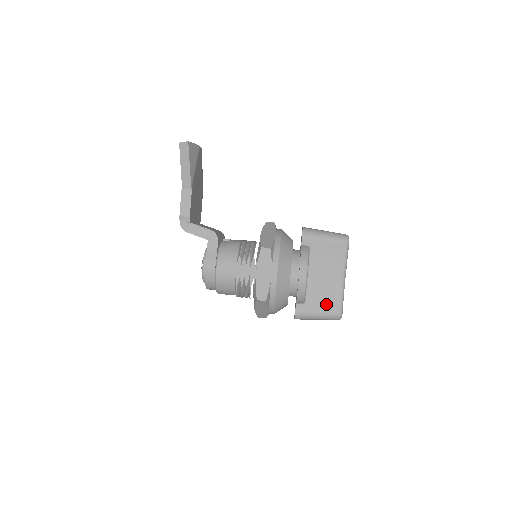
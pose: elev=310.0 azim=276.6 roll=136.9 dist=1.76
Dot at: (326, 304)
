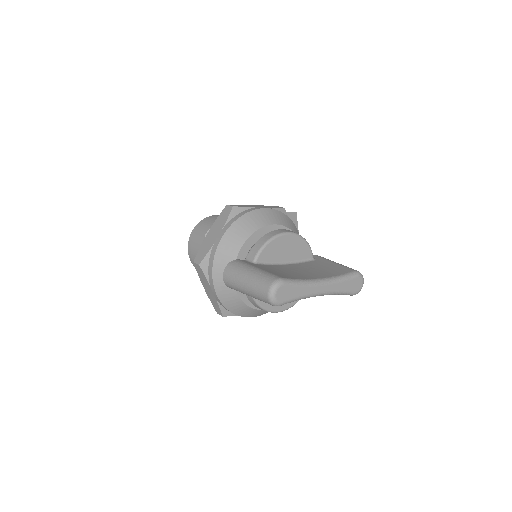
Dot at: (275, 272)
